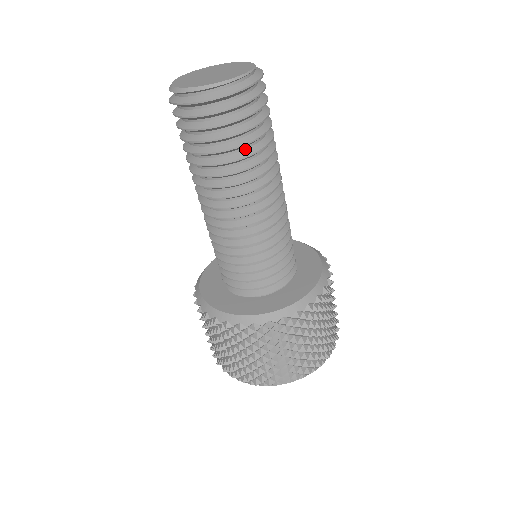
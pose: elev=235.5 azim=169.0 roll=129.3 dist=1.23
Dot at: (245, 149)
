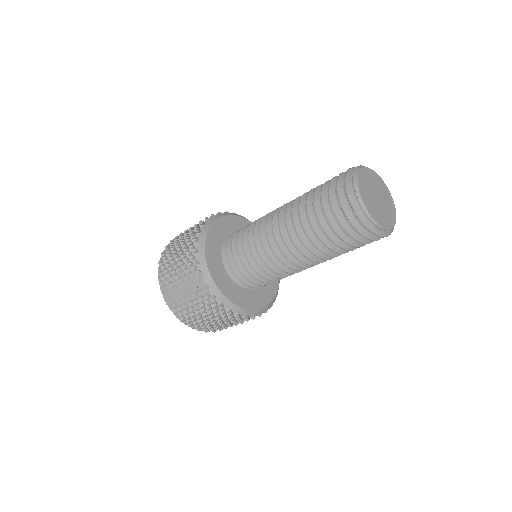
Dot at: (328, 238)
